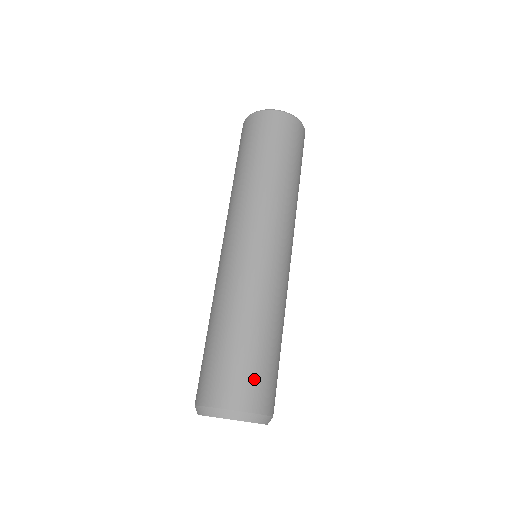
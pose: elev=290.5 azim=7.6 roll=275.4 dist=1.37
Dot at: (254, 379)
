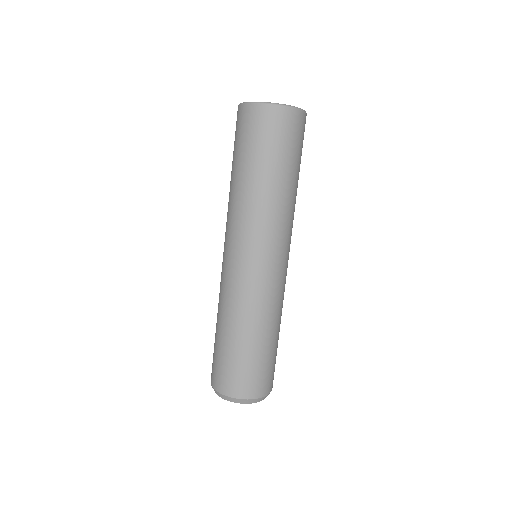
Dot at: (255, 376)
